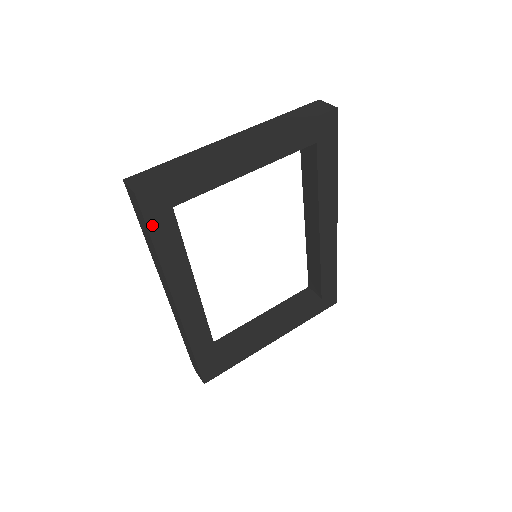
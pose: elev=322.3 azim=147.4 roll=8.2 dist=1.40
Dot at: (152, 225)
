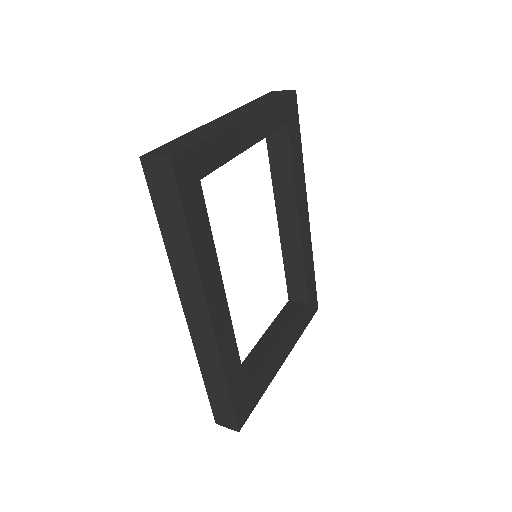
Dot at: (185, 202)
